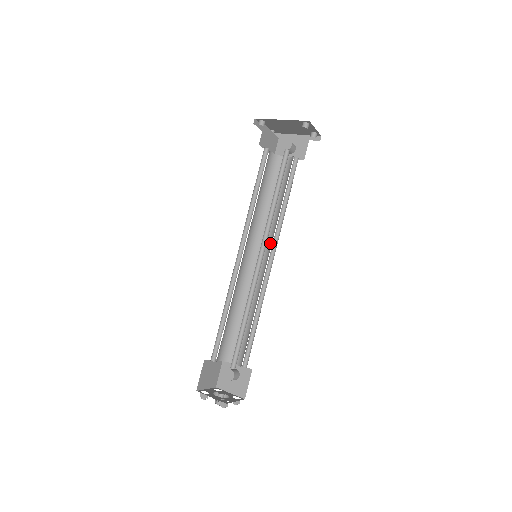
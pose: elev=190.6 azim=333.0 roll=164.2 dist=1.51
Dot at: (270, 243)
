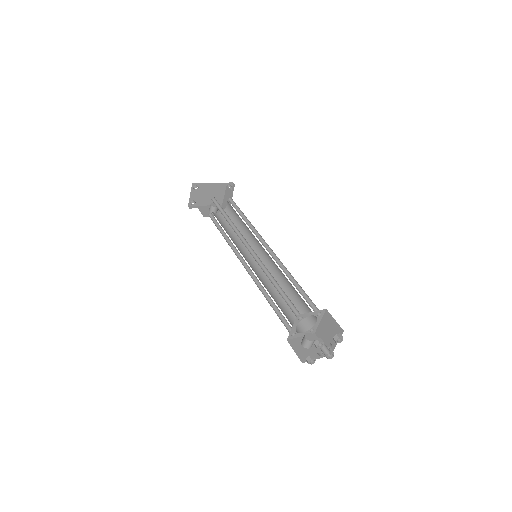
Dot at: occluded
